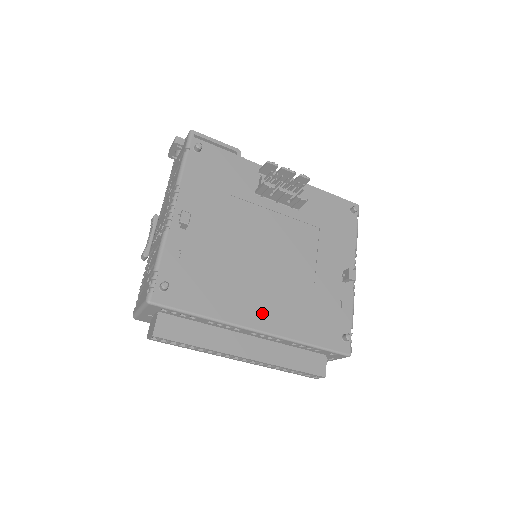
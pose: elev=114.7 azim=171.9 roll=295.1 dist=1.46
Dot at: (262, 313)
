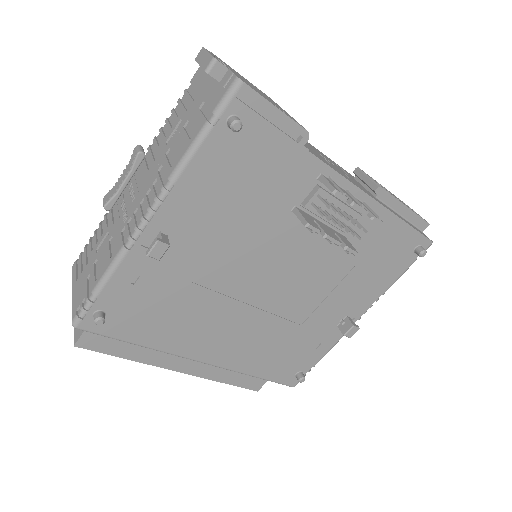
Dot at: (217, 348)
